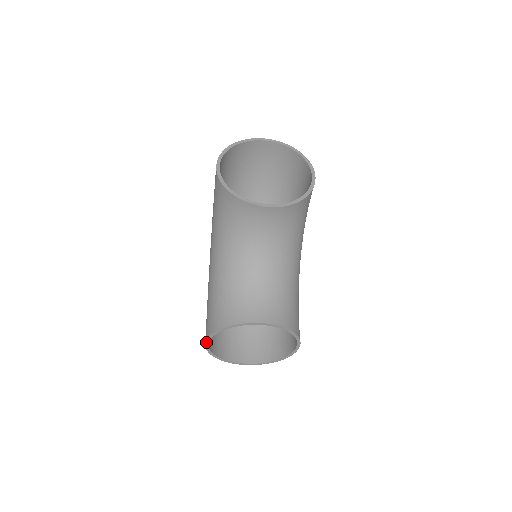
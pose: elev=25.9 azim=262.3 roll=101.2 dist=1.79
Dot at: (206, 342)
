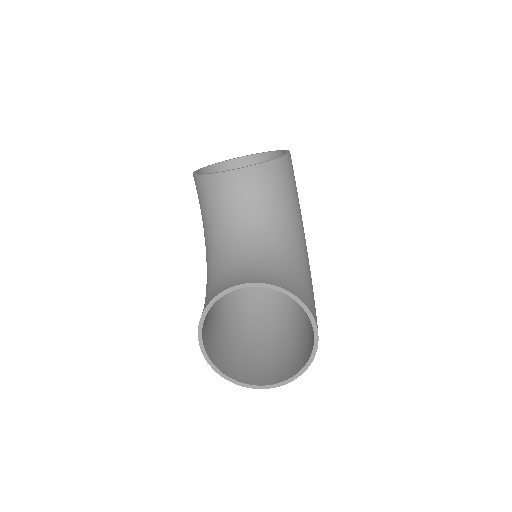
Dot at: (199, 342)
